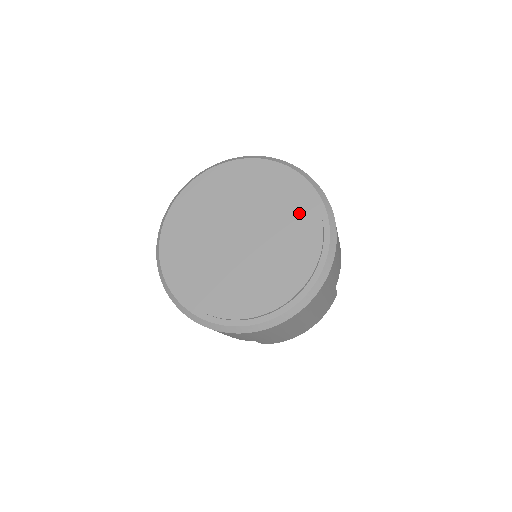
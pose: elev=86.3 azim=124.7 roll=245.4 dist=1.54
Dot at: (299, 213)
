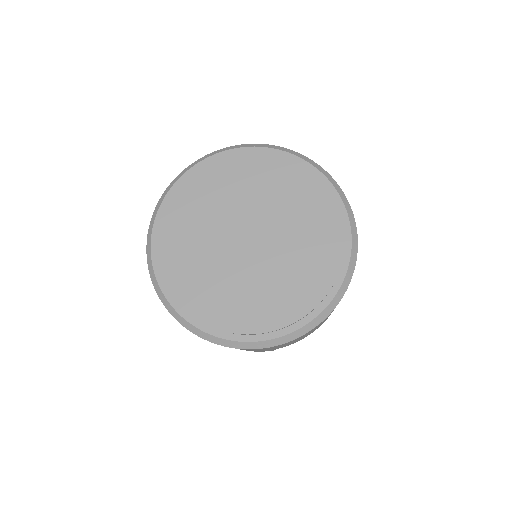
Dot at: (307, 281)
